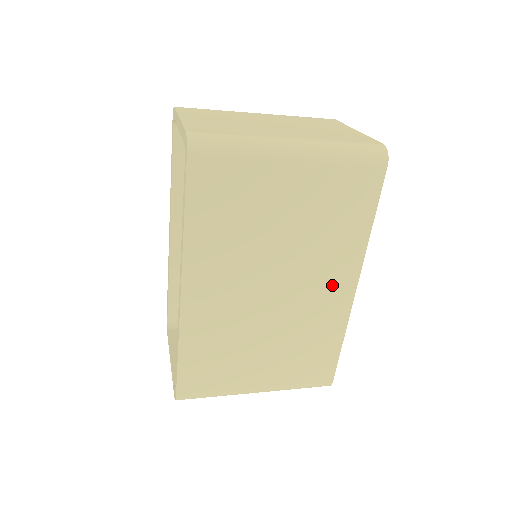
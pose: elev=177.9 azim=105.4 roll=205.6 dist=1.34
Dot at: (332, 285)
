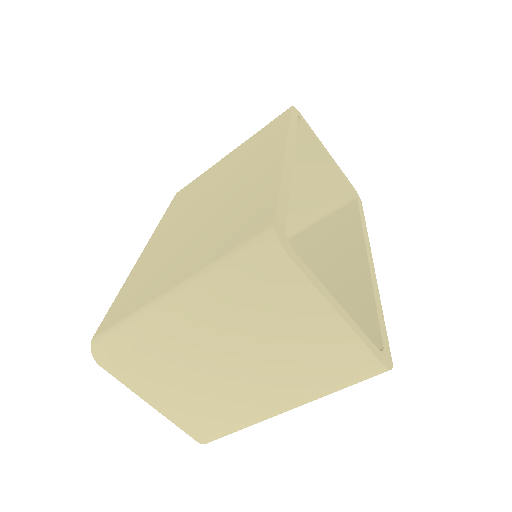
Dot at: (260, 166)
